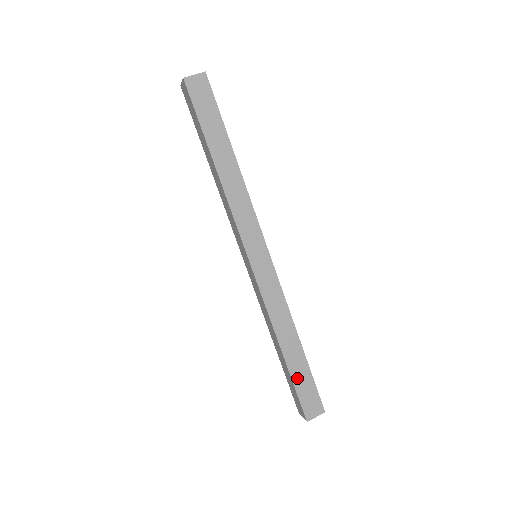
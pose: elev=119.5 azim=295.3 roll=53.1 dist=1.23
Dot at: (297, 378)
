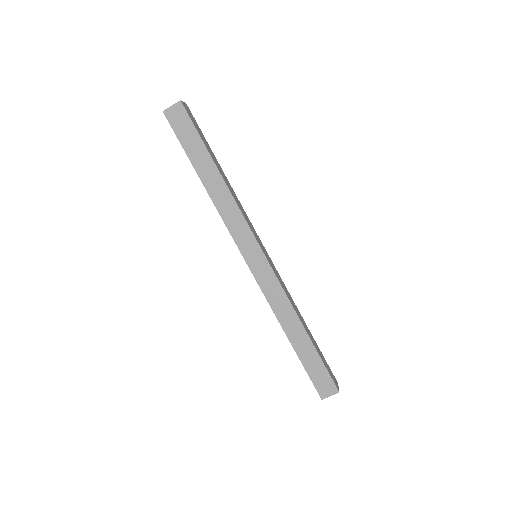
Dot at: (307, 362)
